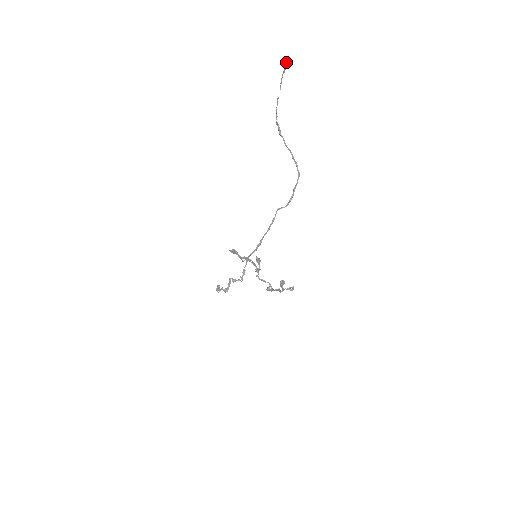
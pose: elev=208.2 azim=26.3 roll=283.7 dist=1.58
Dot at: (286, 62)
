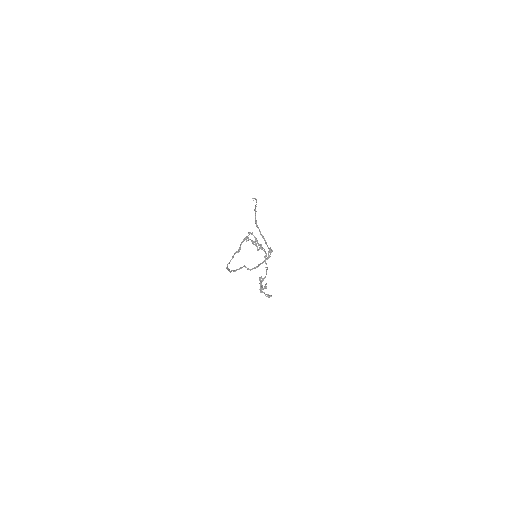
Dot at: (252, 198)
